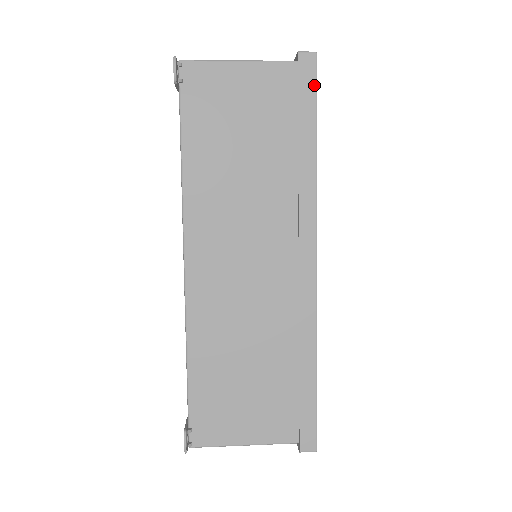
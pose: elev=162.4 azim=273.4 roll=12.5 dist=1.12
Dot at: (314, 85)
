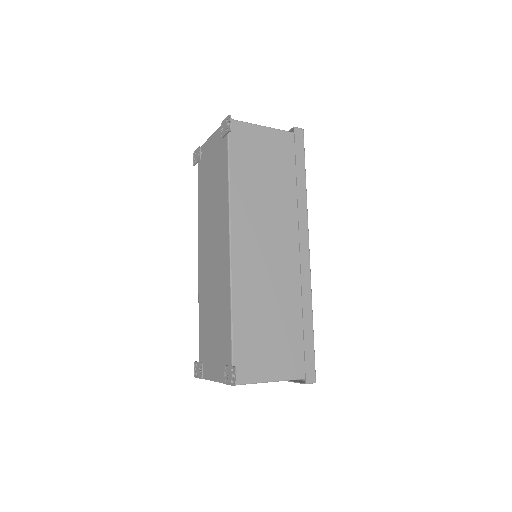
Dot at: (303, 146)
